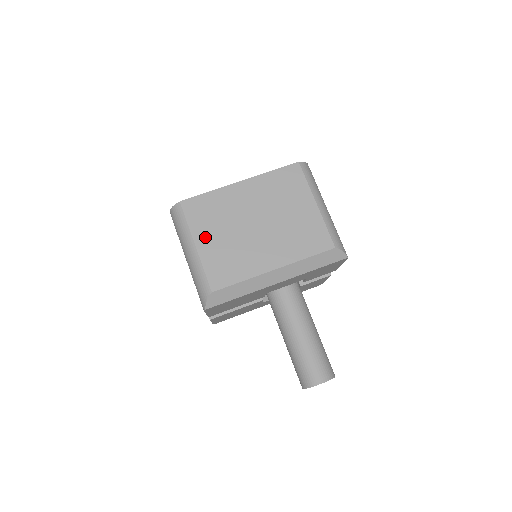
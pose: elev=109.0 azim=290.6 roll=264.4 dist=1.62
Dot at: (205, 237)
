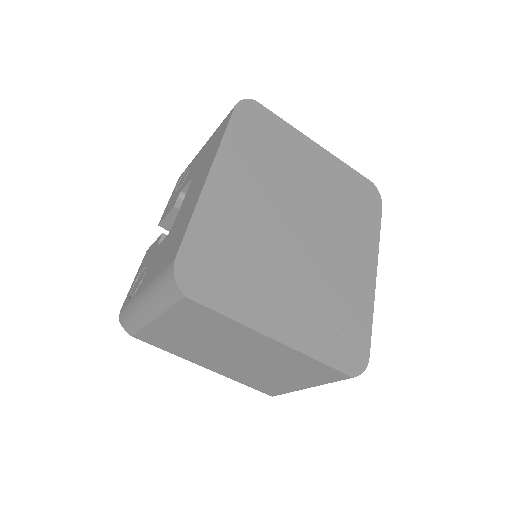
Dot at: (174, 324)
